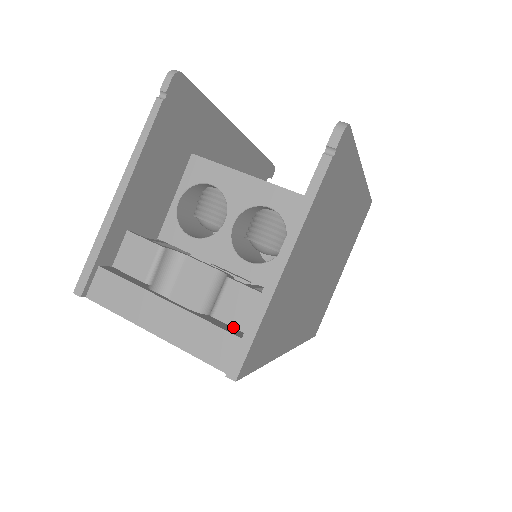
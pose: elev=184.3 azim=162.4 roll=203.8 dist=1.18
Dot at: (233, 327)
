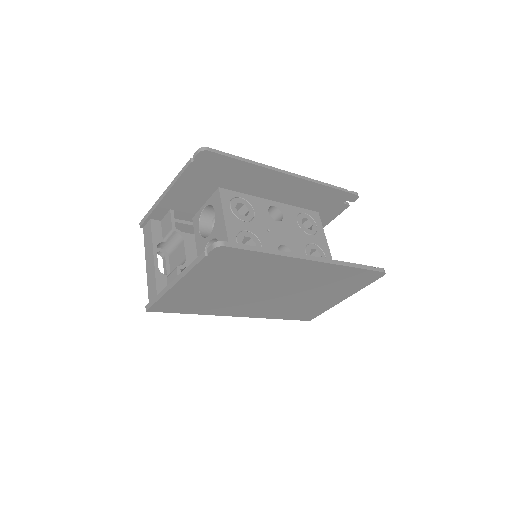
Dot at: occluded
